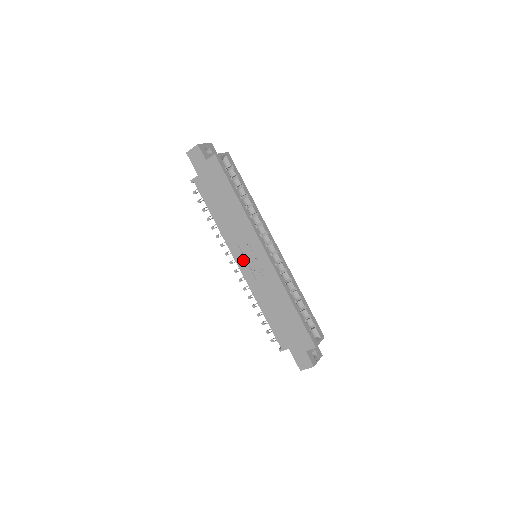
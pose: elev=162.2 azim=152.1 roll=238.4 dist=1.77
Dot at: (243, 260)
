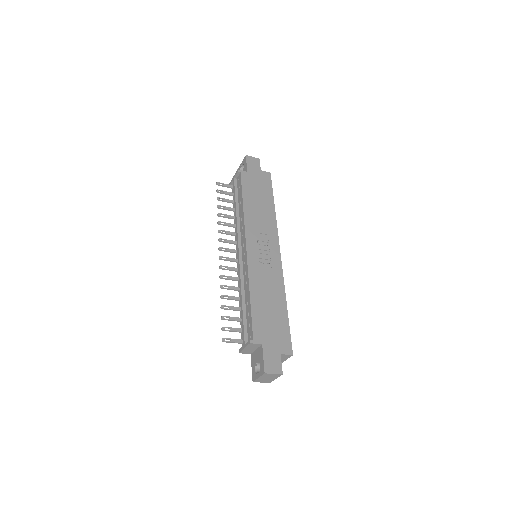
Dot at: (255, 246)
